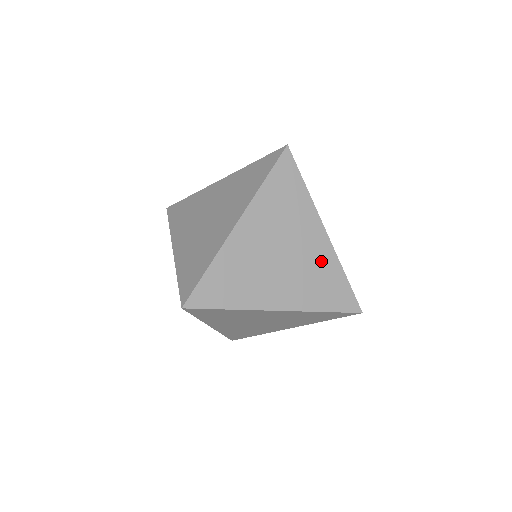
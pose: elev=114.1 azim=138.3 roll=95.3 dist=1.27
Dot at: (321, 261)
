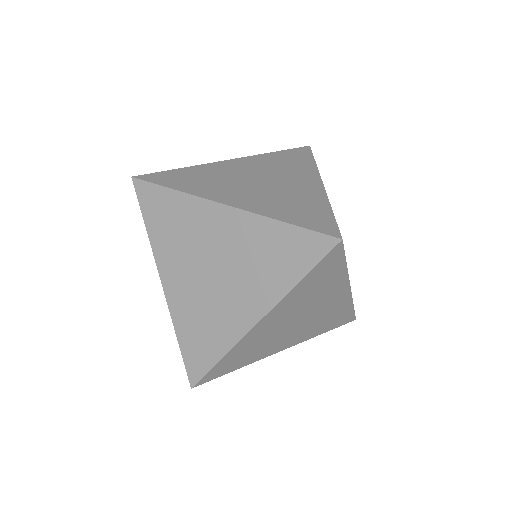
Dot at: (335, 308)
